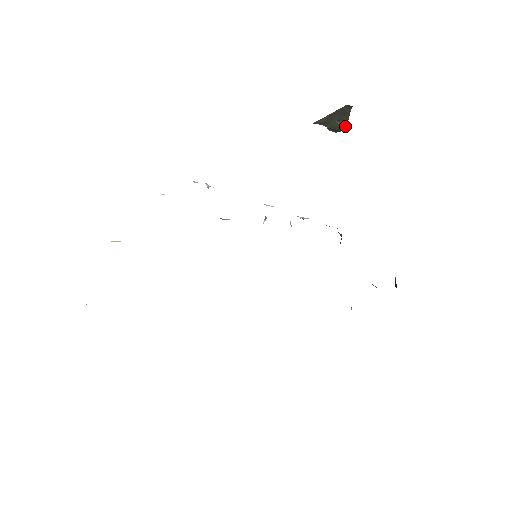
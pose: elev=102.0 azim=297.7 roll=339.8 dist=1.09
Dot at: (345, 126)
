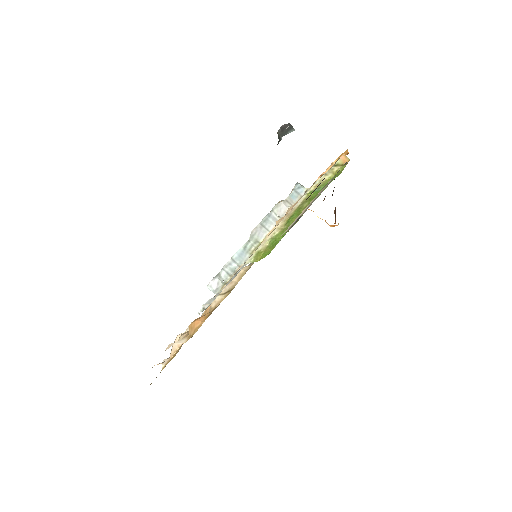
Dot at: occluded
